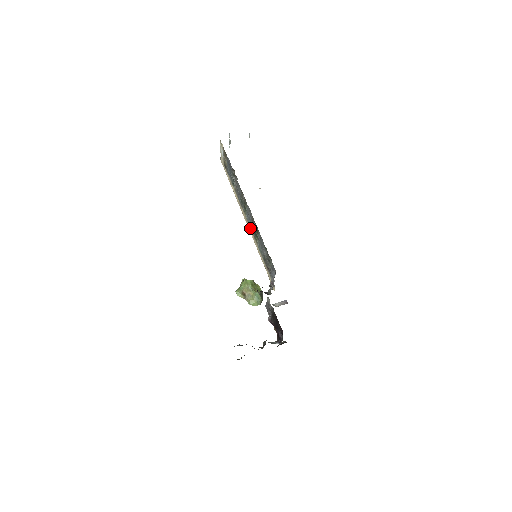
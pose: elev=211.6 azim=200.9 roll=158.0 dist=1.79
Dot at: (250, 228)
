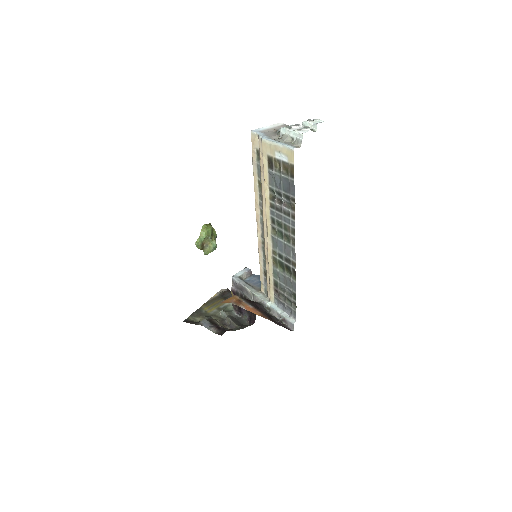
Dot at: (271, 245)
